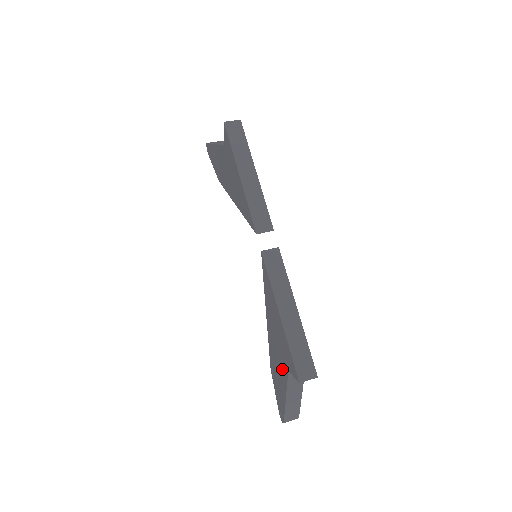
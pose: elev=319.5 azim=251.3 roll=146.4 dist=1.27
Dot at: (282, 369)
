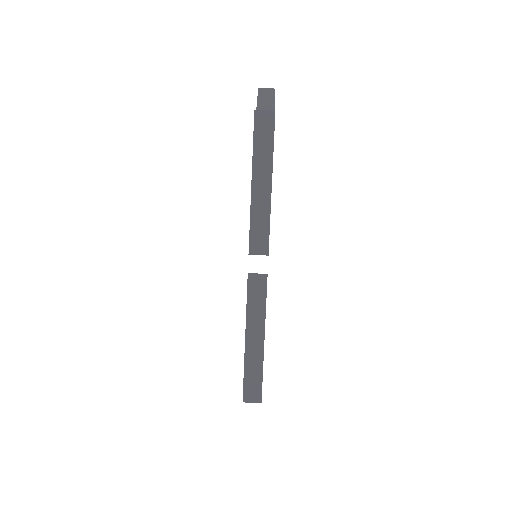
Dot at: occluded
